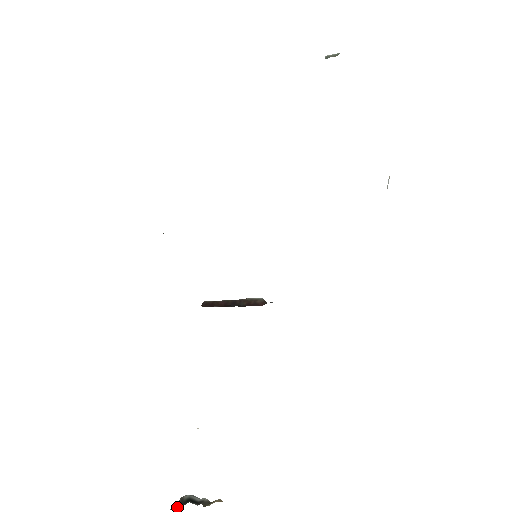
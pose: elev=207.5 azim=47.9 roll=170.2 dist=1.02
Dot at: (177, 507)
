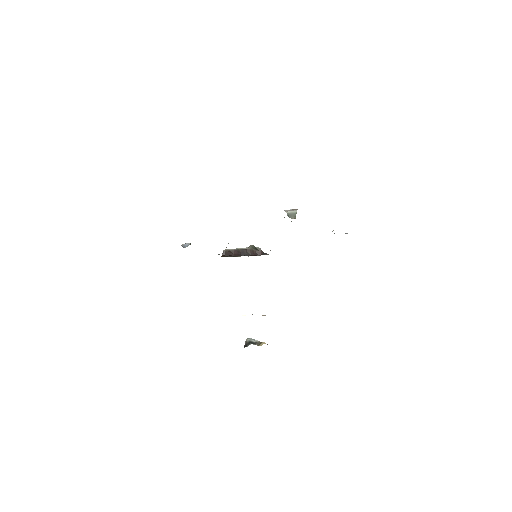
Dot at: (246, 346)
